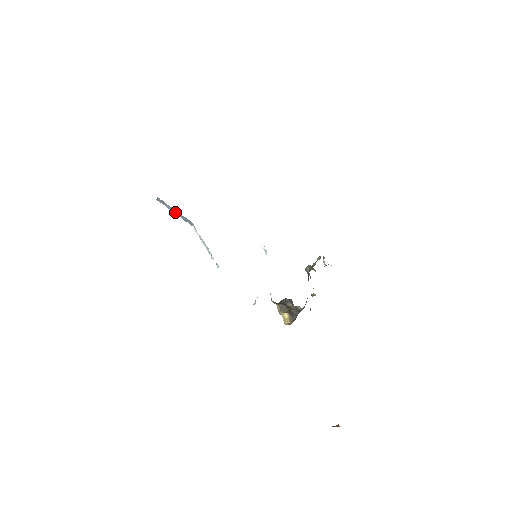
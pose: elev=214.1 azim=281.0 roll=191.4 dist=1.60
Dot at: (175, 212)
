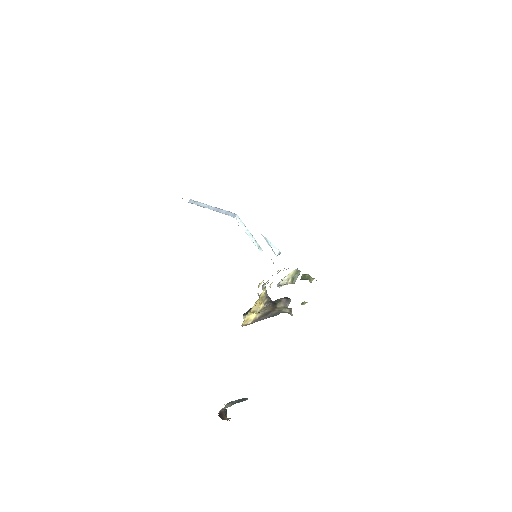
Dot at: (212, 208)
